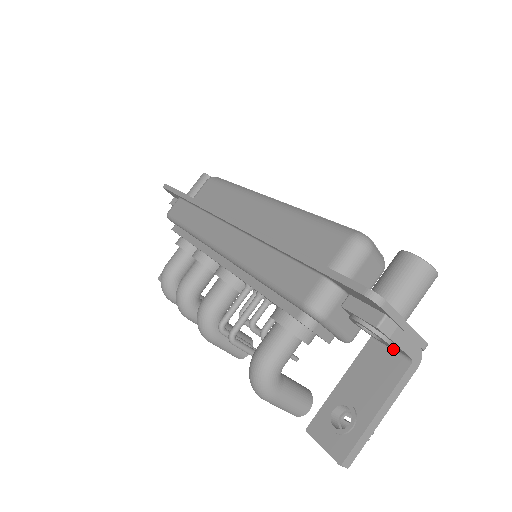
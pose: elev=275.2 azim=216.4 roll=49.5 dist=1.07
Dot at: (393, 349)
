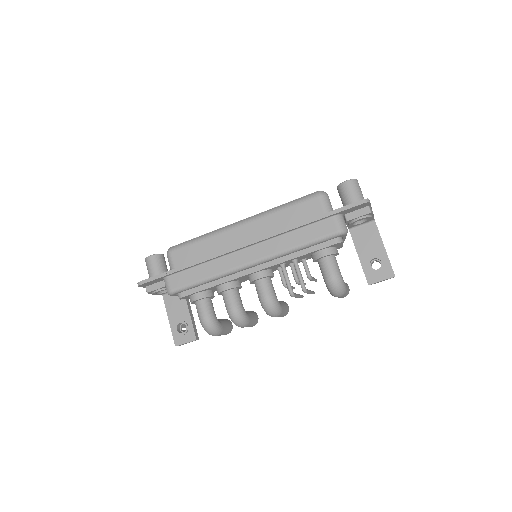
Dot at: (363, 224)
